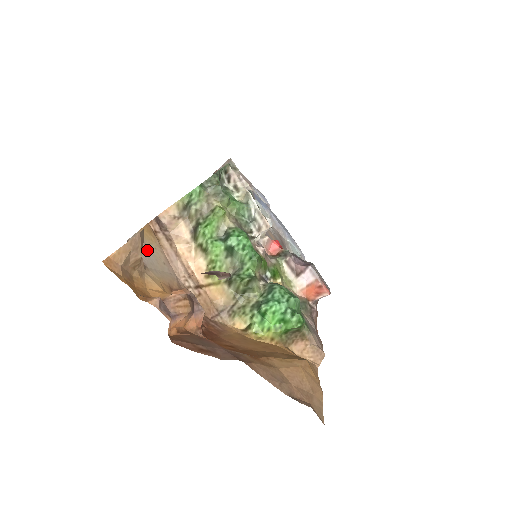
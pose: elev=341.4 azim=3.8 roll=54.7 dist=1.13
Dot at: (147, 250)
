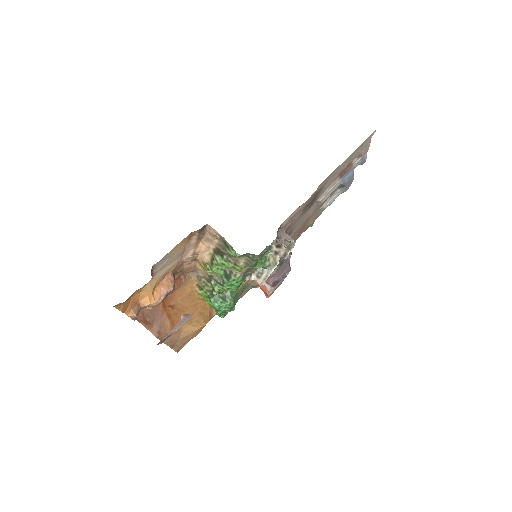
Dot at: (168, 258)
